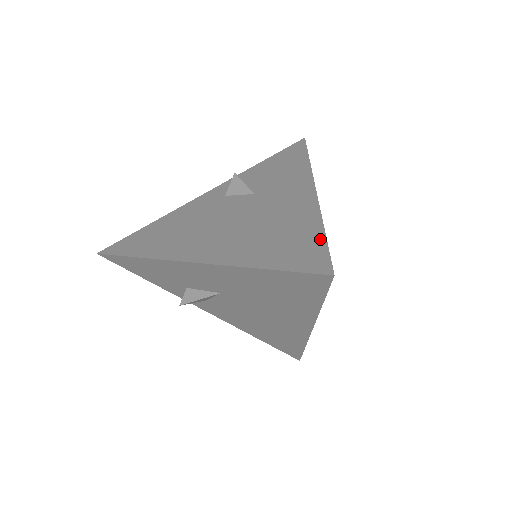
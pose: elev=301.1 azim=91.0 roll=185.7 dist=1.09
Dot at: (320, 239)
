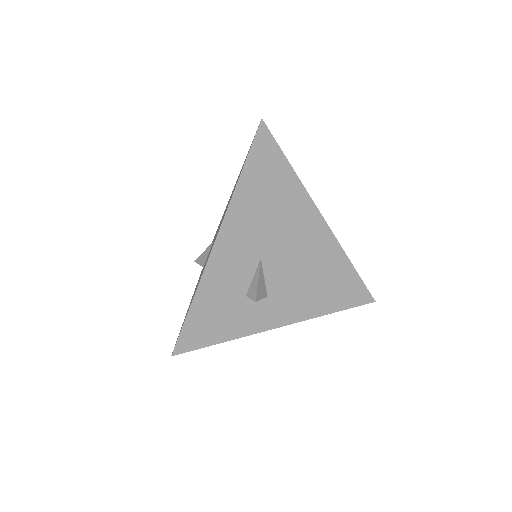
Dot at: occluded
